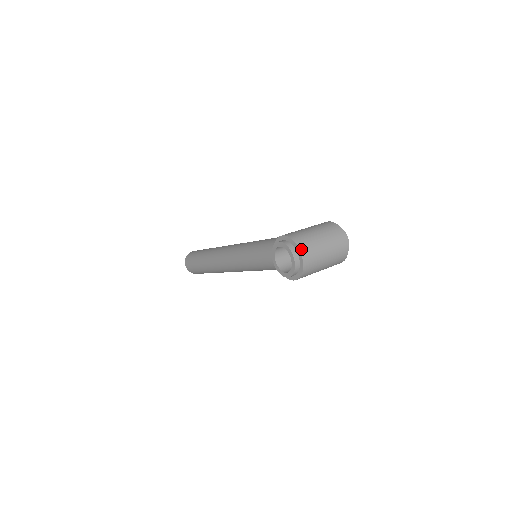
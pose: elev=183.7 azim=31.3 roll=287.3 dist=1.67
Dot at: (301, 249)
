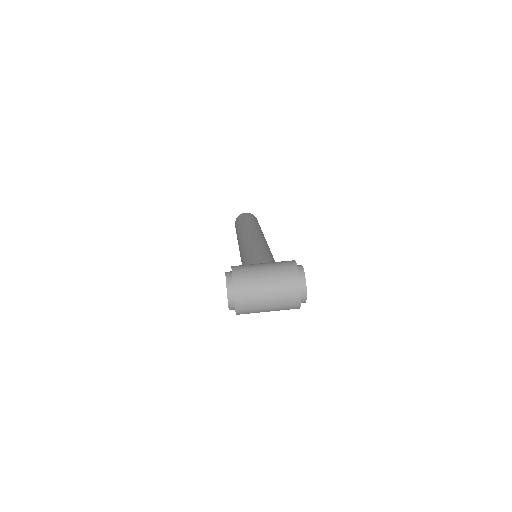
Dot at: (236, 291)
